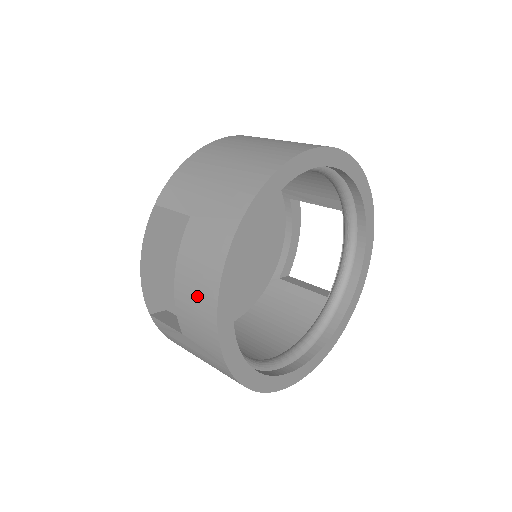
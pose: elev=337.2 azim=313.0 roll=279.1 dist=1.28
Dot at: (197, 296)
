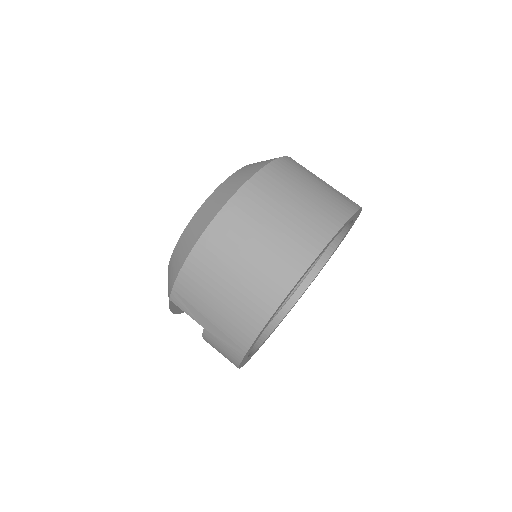
Dot at: occluded
